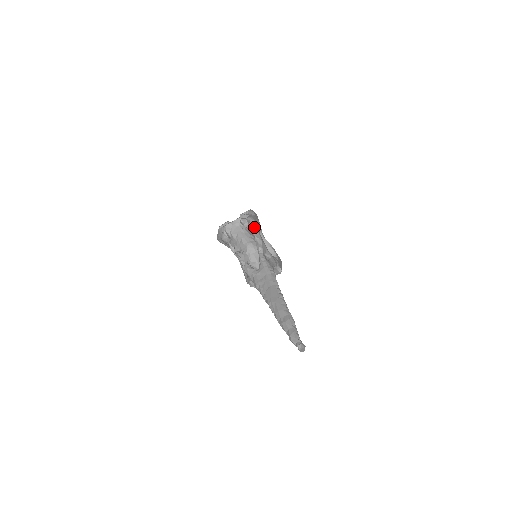
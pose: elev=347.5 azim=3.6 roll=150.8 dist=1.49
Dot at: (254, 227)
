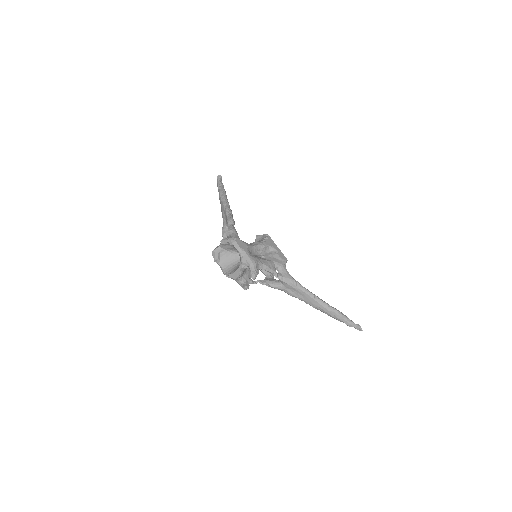
Dot at: (258, 266)
